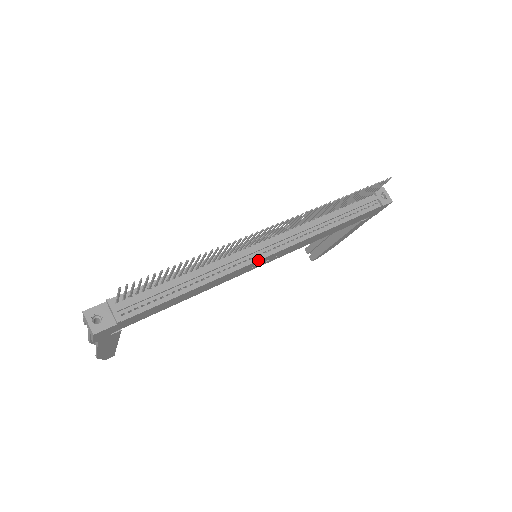
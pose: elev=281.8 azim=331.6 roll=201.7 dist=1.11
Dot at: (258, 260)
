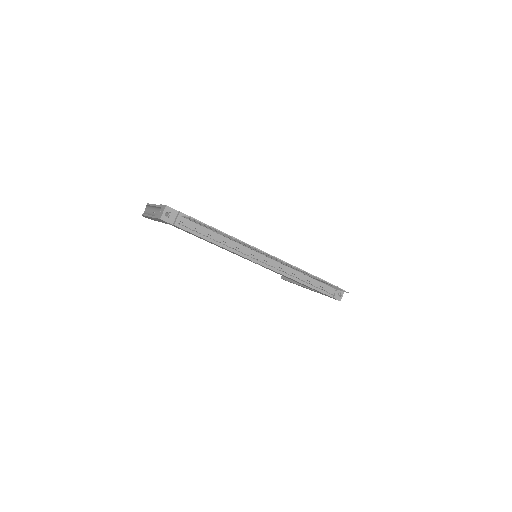
Dot at: (254, 261)
